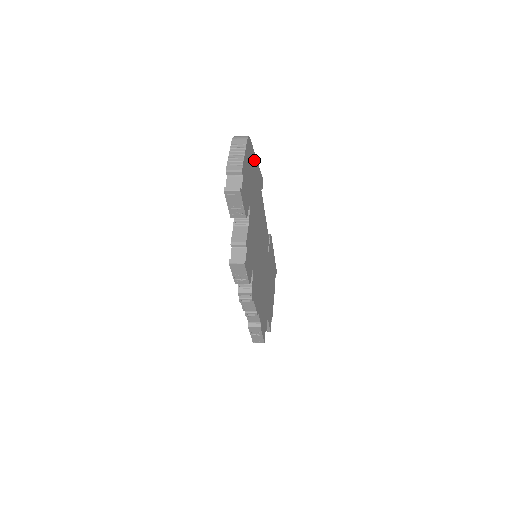
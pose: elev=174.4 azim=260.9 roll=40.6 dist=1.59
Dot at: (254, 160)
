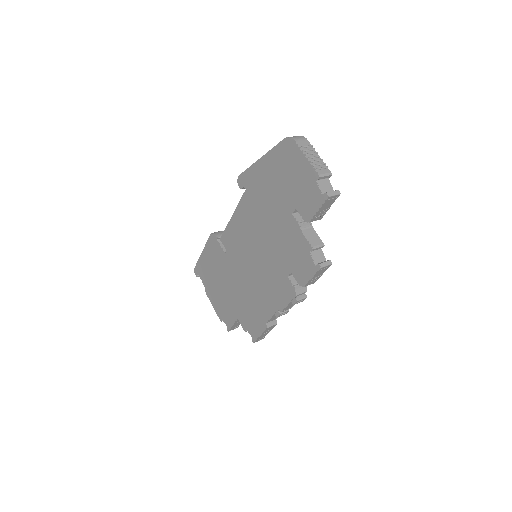
Dot at: occluded
